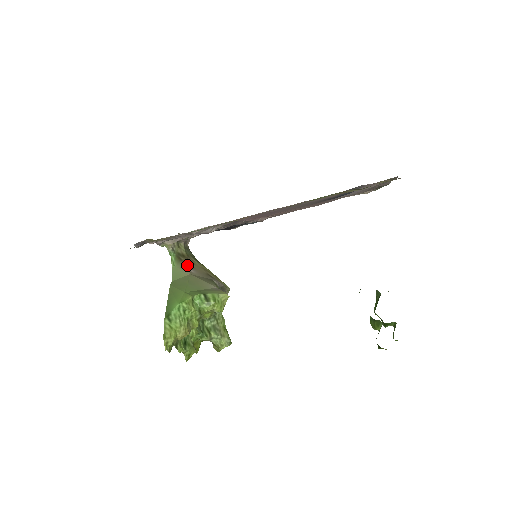
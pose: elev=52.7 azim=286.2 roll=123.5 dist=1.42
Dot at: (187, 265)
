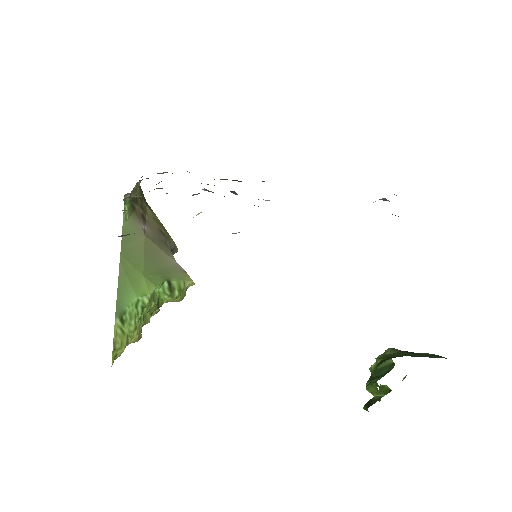
Dot at: (141, 218)
